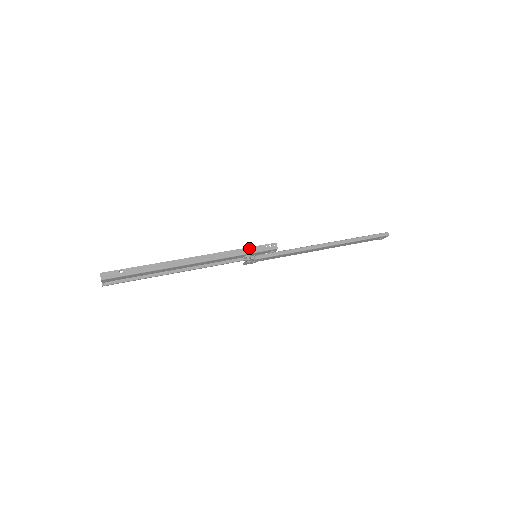
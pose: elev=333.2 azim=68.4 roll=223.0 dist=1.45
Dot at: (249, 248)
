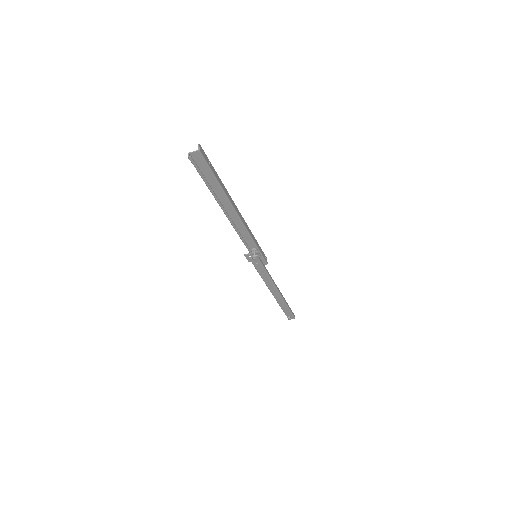
Dot at: occluded
